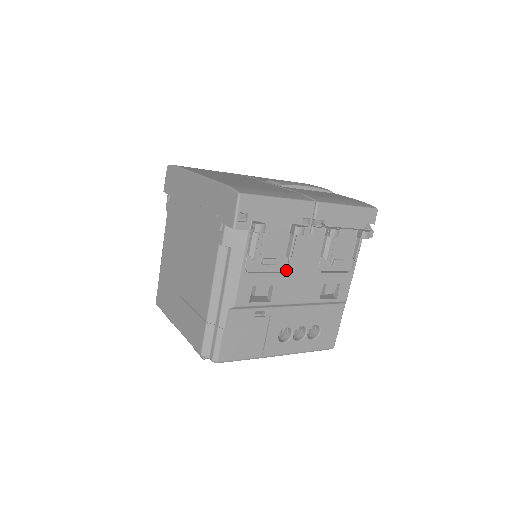
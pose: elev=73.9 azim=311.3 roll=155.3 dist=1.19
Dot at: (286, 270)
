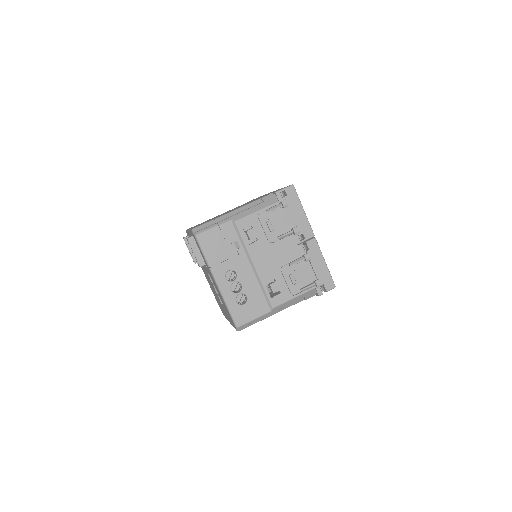
Dot at: (270, 243)
